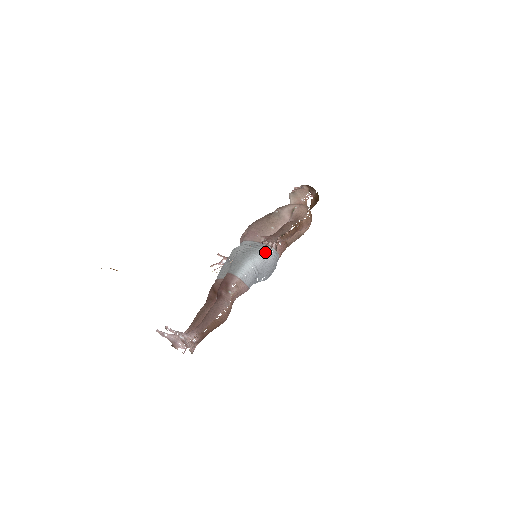
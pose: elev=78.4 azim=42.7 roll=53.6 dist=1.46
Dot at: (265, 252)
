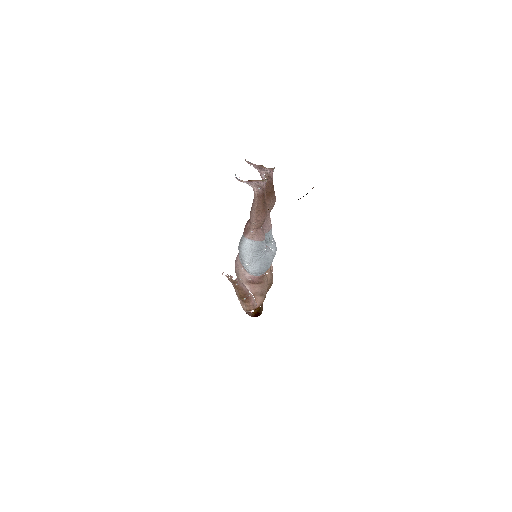
Dot at: occluded
